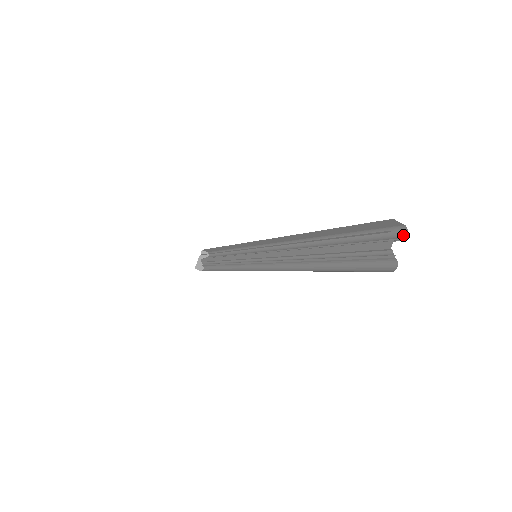
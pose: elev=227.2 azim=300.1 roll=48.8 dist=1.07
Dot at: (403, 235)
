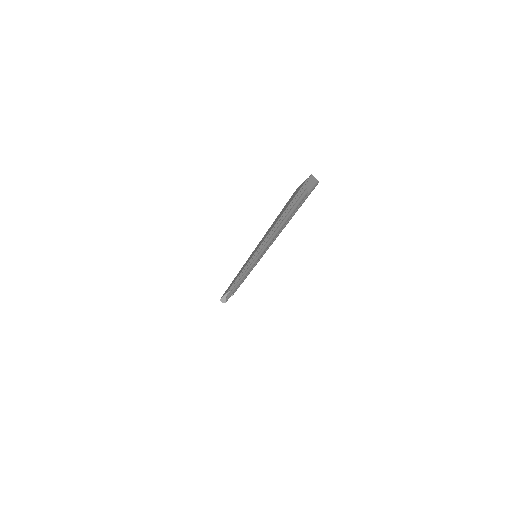
Dot at: occluded
